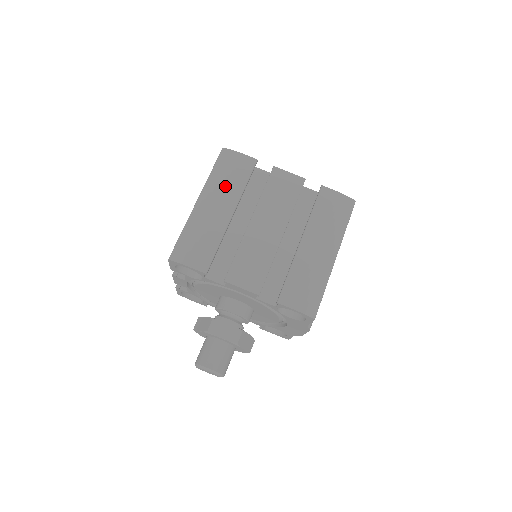
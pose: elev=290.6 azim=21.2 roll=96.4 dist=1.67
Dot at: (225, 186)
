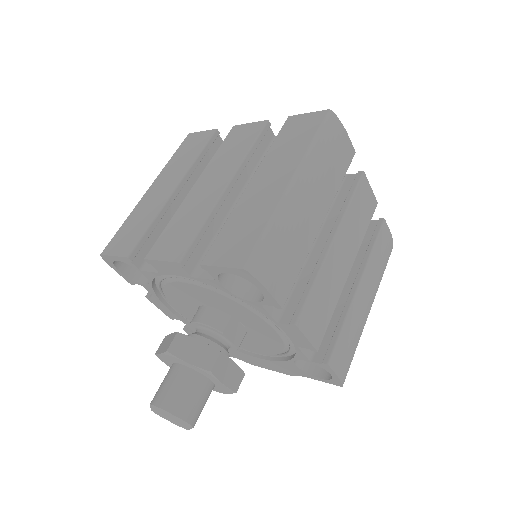
Dot at: (326, 175)
